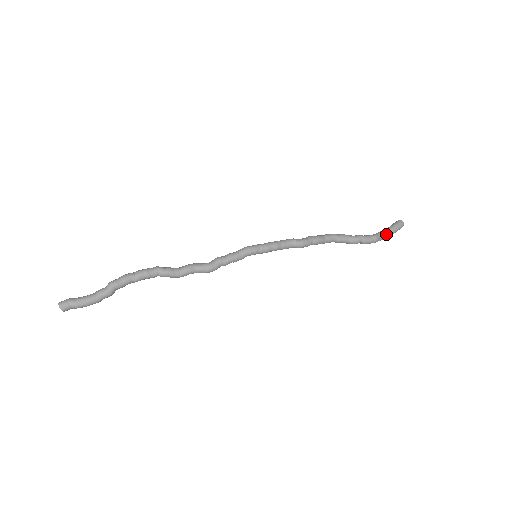
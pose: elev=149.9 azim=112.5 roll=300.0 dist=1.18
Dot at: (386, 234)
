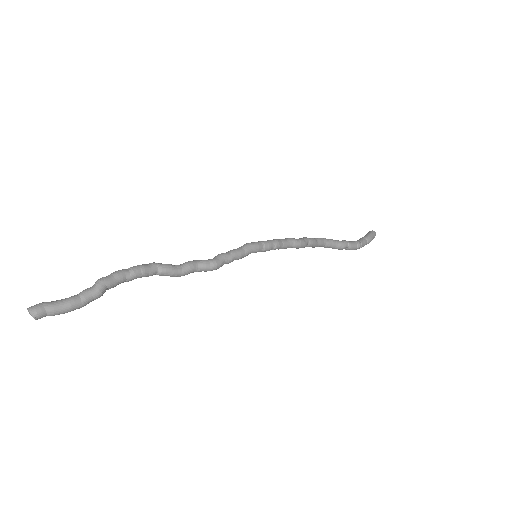
Dot at: (365, 241)
